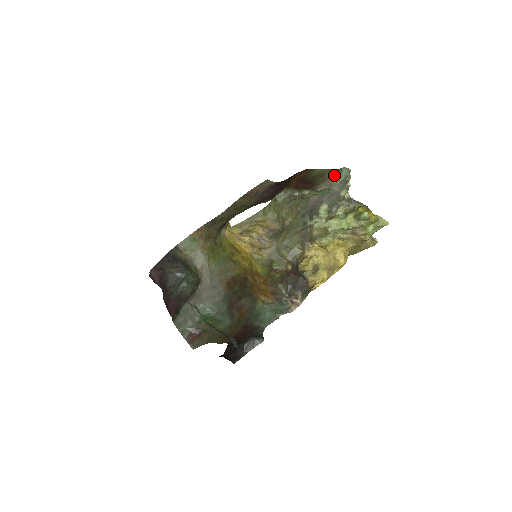
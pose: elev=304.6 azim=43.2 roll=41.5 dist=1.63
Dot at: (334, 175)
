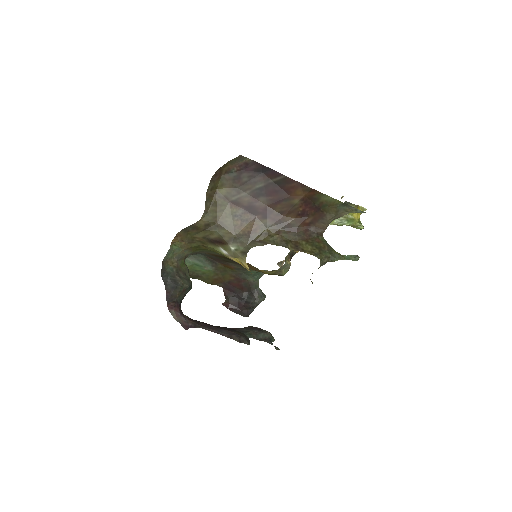
Dot at: (347, 209)
